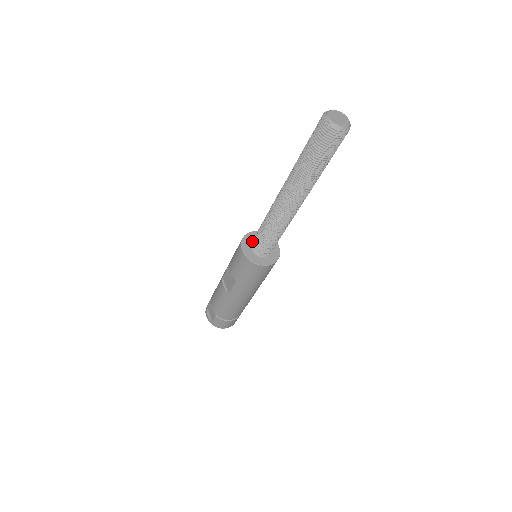
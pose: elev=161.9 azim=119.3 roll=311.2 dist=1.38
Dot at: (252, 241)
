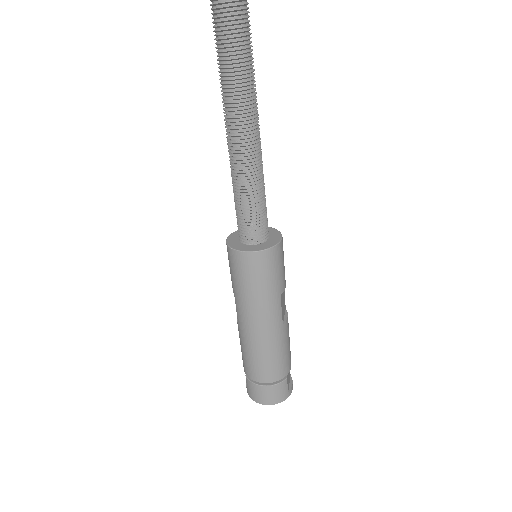
Dot at: occluded
